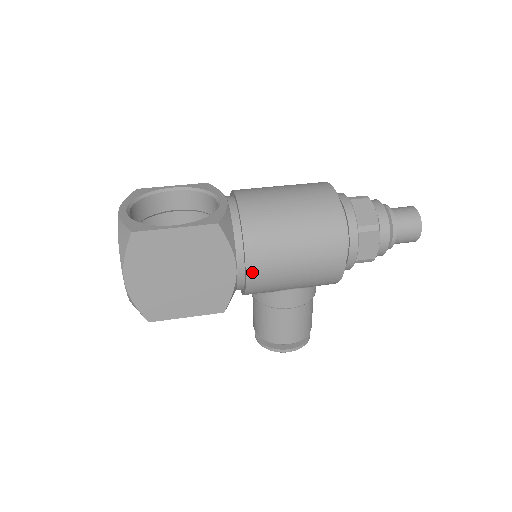
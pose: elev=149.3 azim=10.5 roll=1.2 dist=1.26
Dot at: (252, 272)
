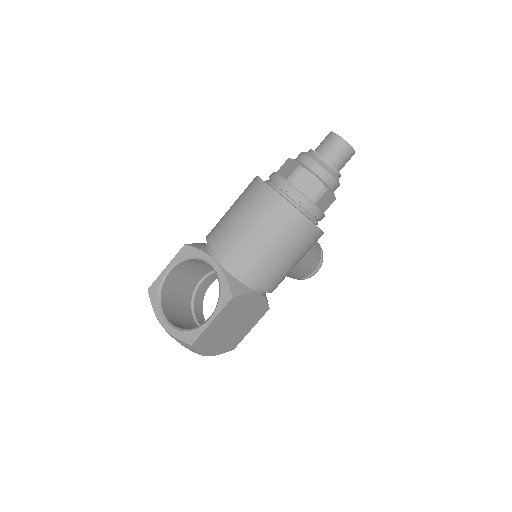
Dot at: (271, 289)
